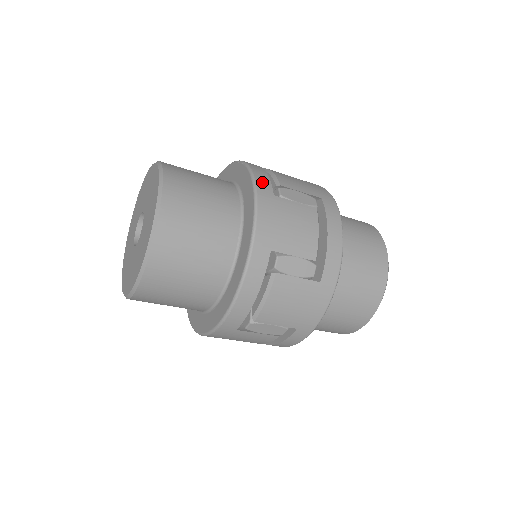
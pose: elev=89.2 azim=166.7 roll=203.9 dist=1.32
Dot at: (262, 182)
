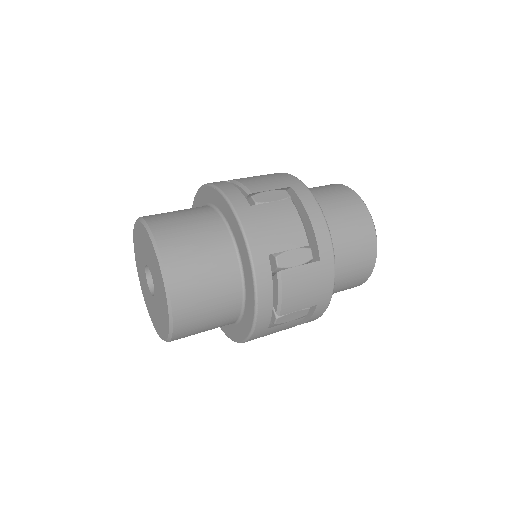
Dot at: (235, 198)
